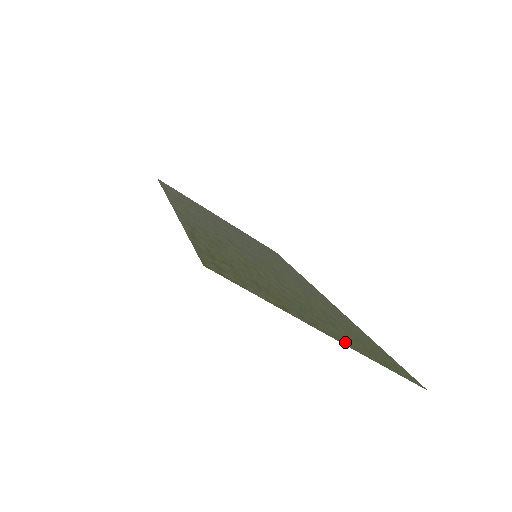
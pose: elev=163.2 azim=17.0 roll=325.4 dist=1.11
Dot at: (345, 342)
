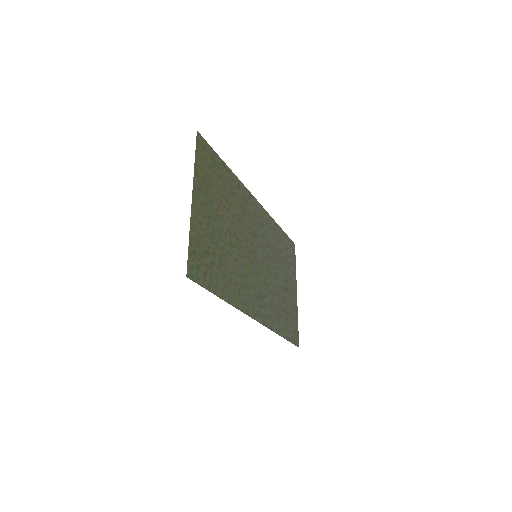
Dot at: (195, 215)
